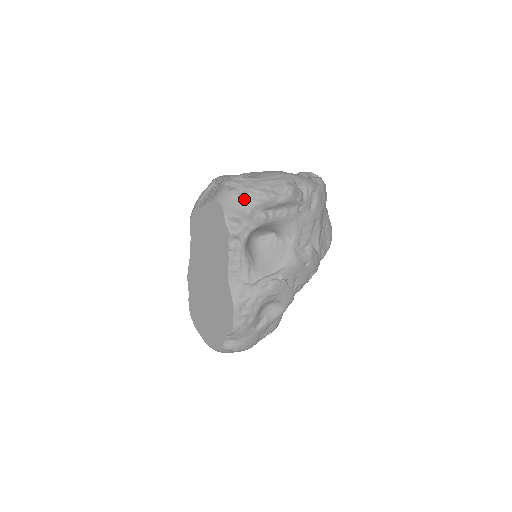
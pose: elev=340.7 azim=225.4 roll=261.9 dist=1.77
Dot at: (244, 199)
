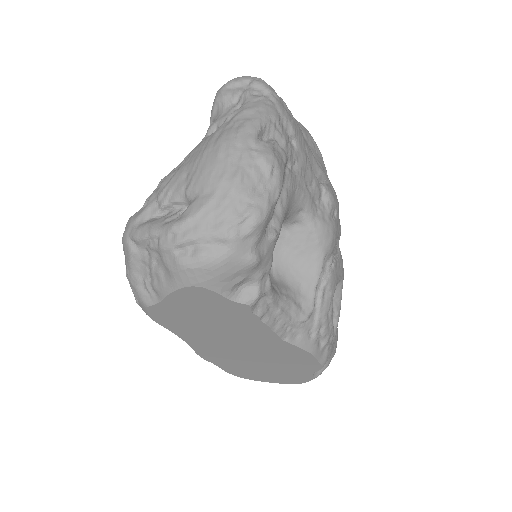
Dot at: (233, 252)
